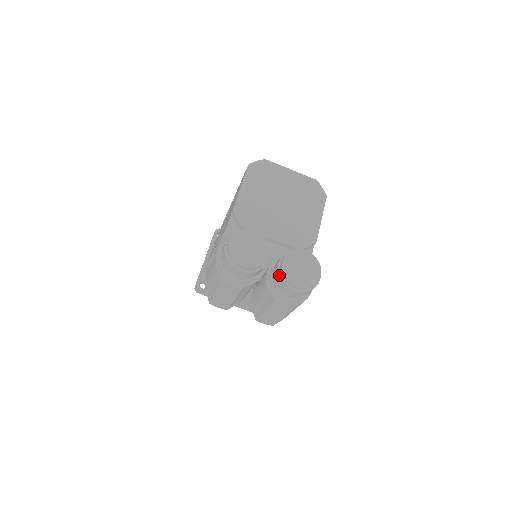
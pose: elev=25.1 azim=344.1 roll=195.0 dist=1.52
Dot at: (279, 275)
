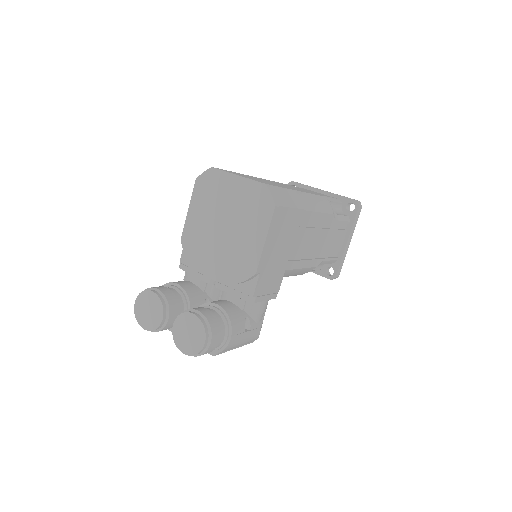
Dot at: occluded
